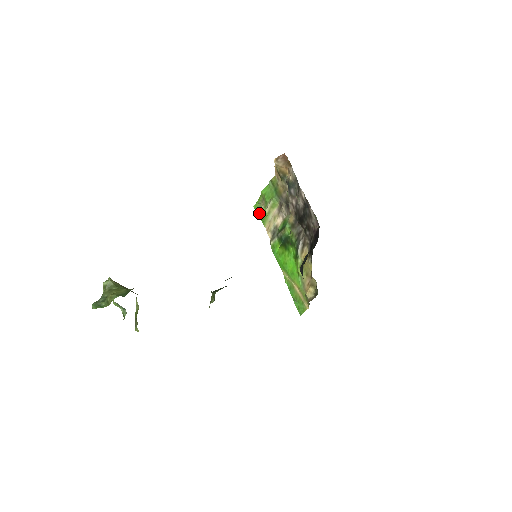
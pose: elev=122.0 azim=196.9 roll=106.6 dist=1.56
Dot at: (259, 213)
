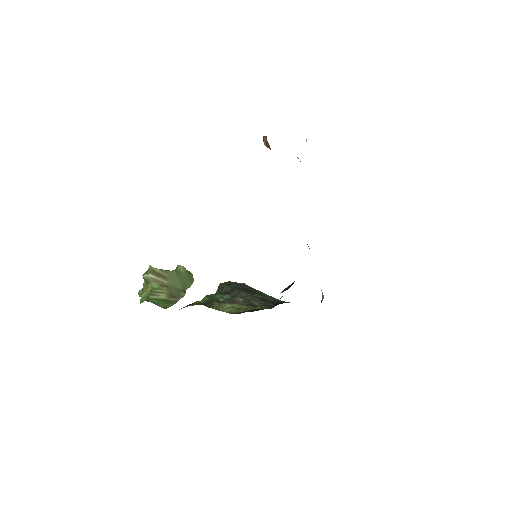
Dot at: occluded
